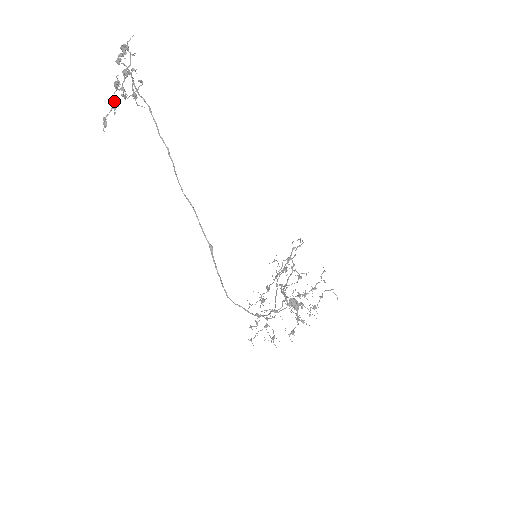
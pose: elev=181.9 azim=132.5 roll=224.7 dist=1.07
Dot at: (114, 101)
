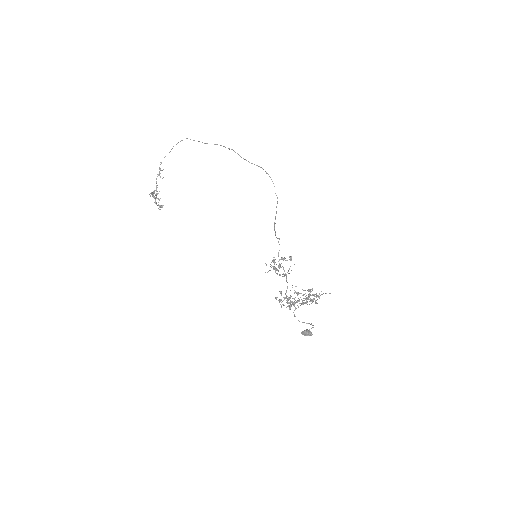
Dot at: (153, 196)
